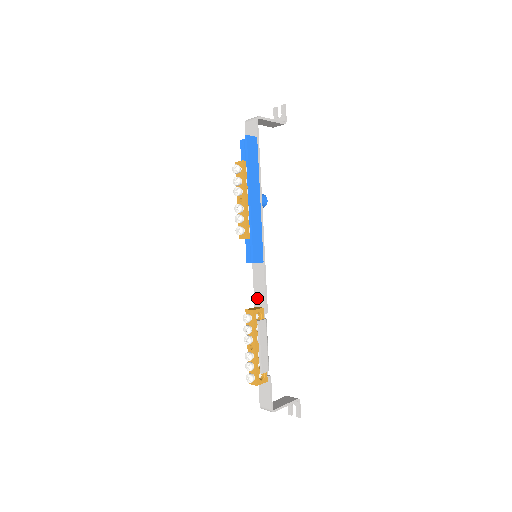
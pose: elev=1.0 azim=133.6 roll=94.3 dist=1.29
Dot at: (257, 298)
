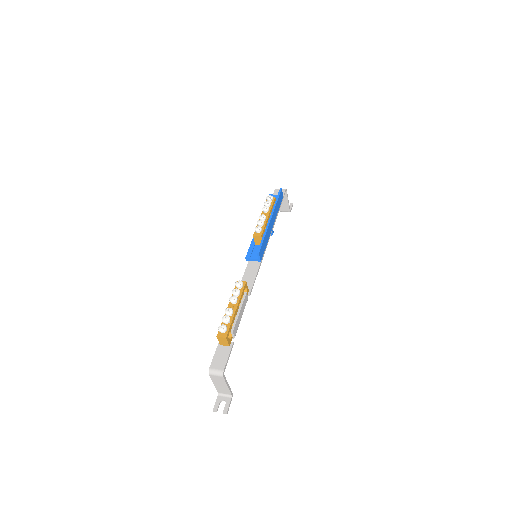
Dot at: occluded
